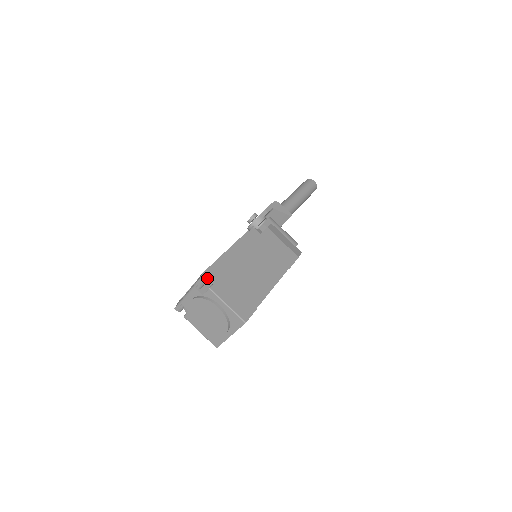
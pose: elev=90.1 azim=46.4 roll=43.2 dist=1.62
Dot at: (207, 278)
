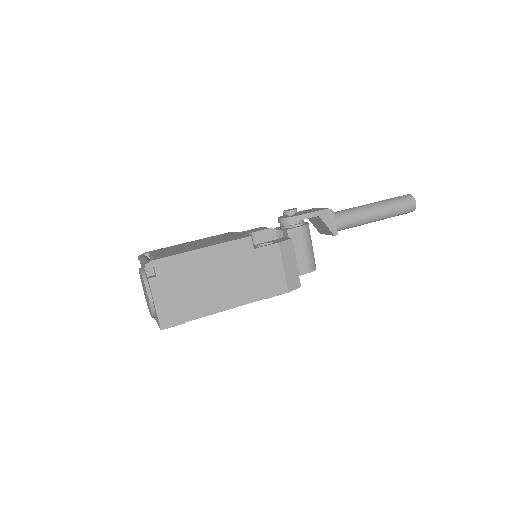
Dot at: (154, 267)
